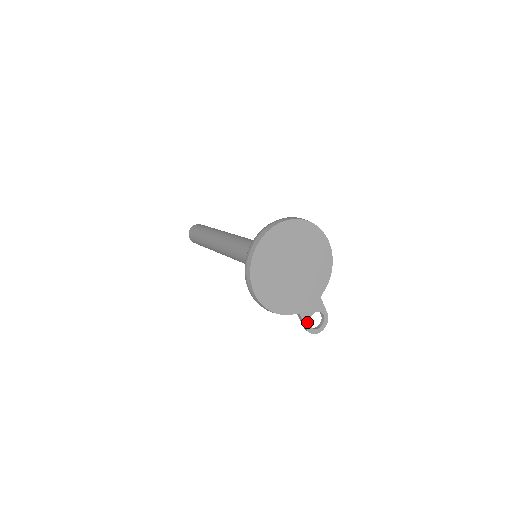
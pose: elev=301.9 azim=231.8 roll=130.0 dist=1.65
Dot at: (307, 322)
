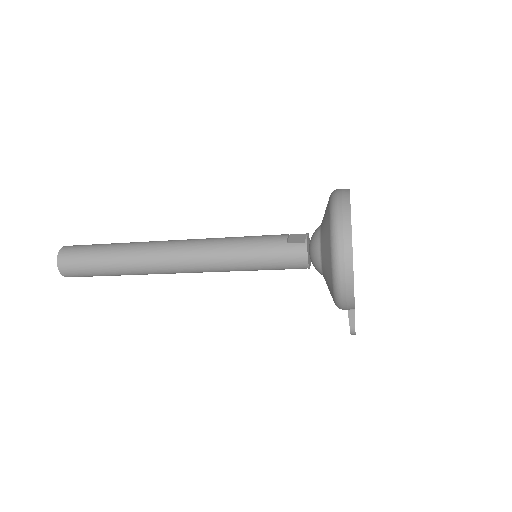
Dot at: occluded
